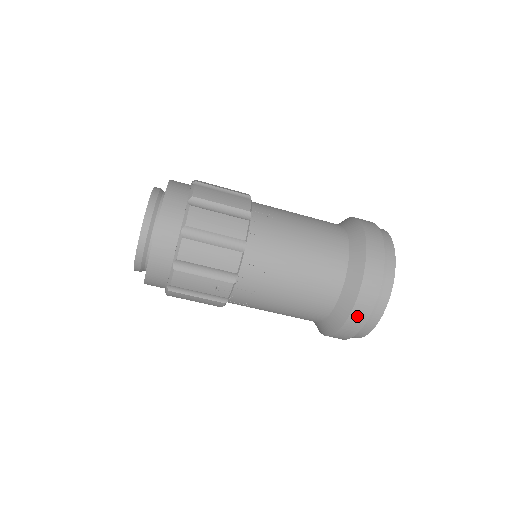
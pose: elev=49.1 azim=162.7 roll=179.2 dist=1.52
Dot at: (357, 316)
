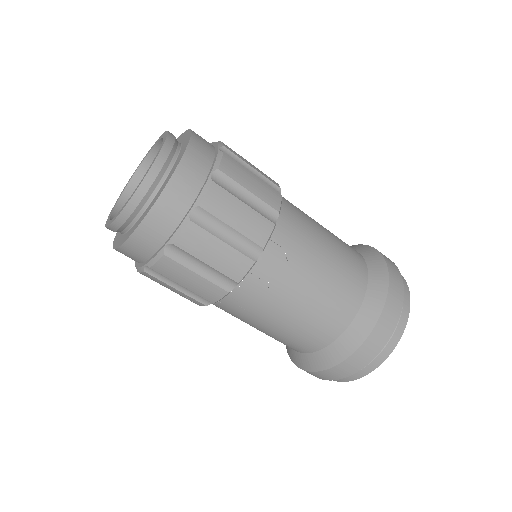
Dot at: (318, 375)
